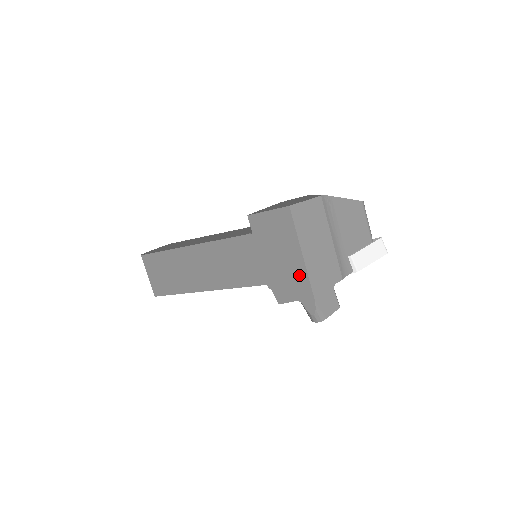
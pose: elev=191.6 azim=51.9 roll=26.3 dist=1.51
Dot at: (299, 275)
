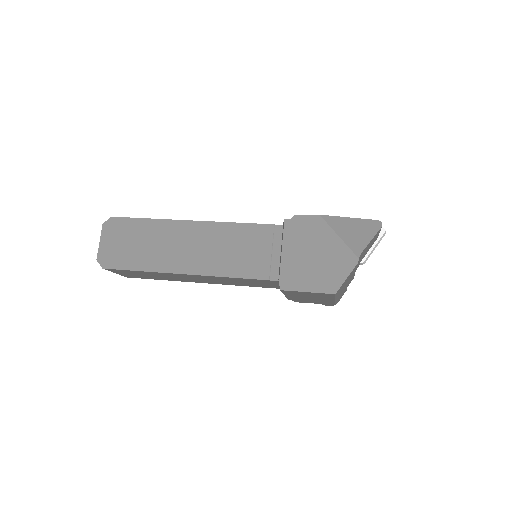
Dot at: (326, 302)
